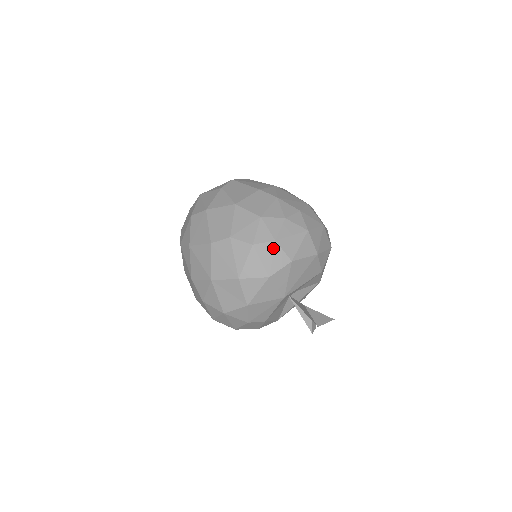
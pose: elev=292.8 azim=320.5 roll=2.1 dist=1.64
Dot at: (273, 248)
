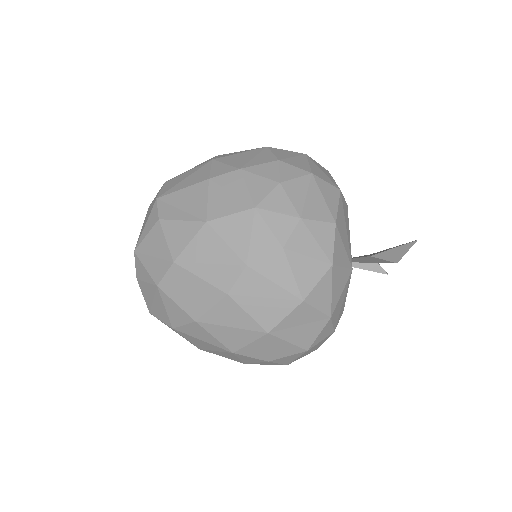
Dot at: (306, 229)
